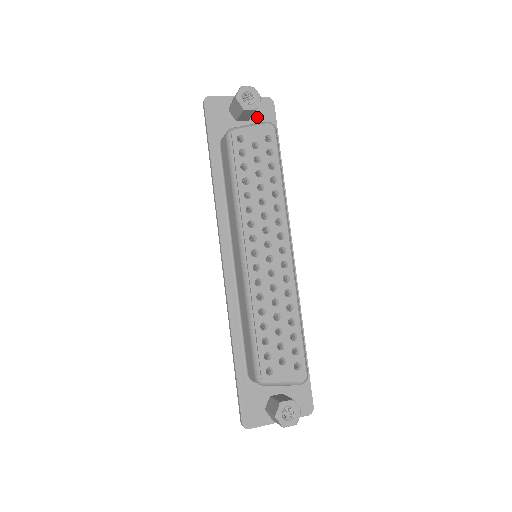
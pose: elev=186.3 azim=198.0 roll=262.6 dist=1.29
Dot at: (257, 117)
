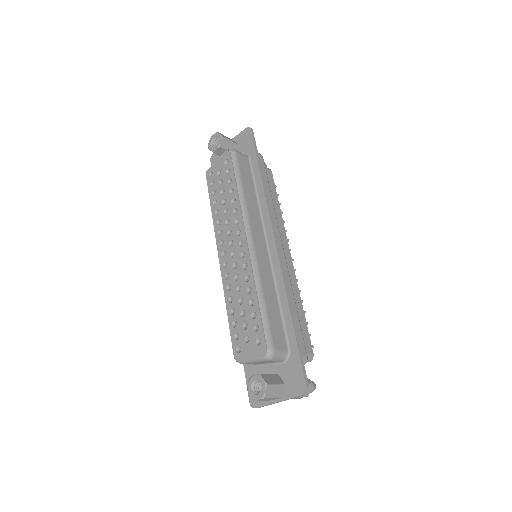
Dot at: (241, 148)
